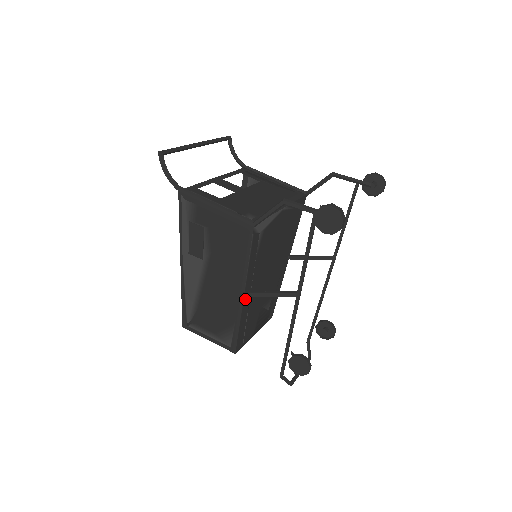
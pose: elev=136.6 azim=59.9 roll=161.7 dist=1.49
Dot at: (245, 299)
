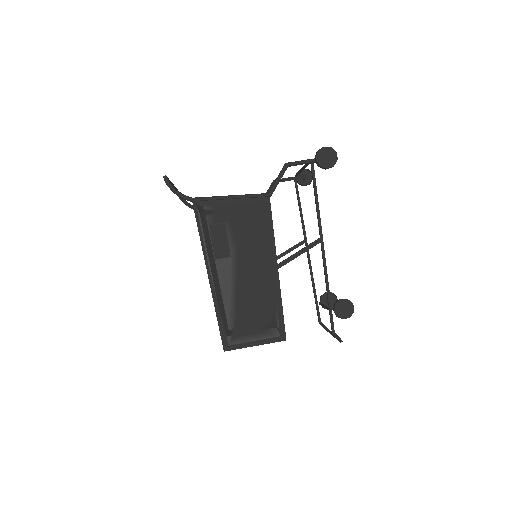
Dot at: (278, 275)
